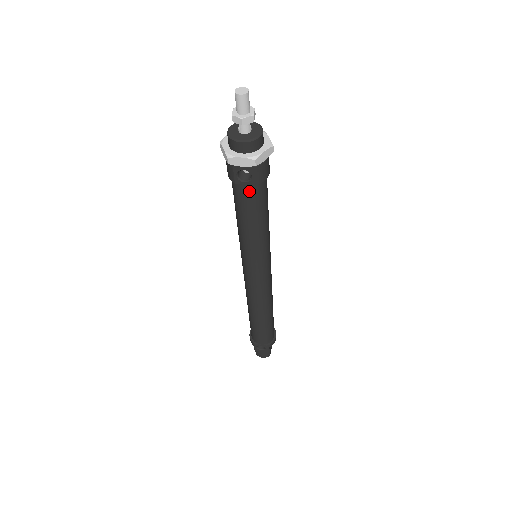
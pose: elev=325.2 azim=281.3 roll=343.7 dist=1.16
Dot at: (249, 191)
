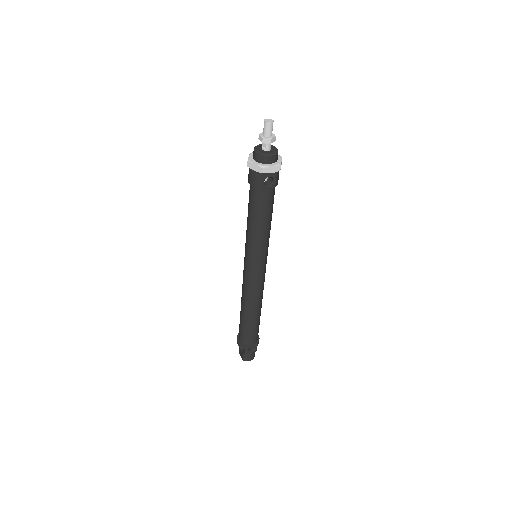
Dot at: (269, 193)
